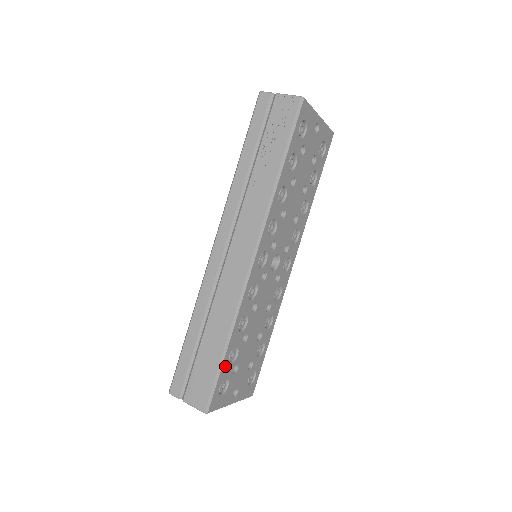
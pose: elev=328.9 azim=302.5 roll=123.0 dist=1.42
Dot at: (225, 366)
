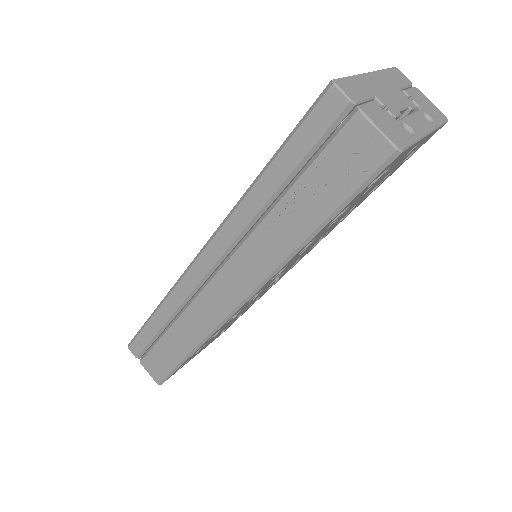
Dot at: occluded
